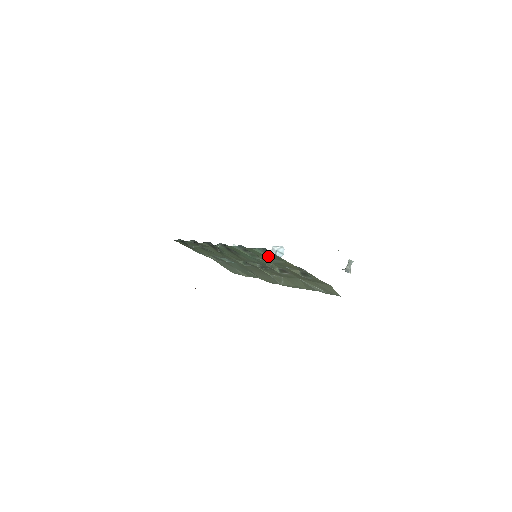
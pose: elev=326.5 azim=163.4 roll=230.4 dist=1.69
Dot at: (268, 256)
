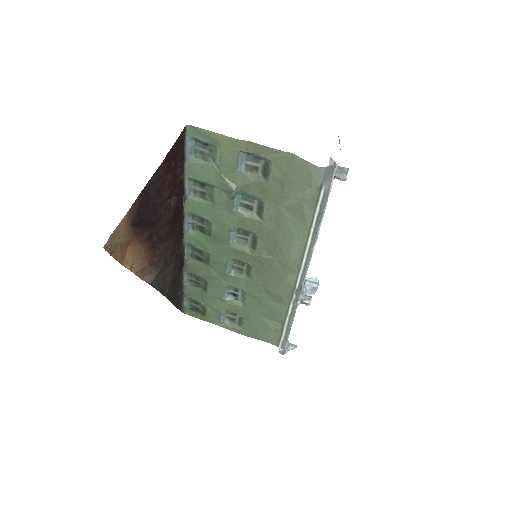
Dot at: (211, 163)
